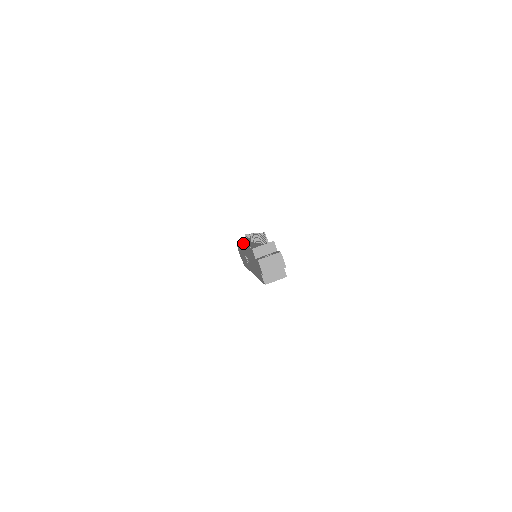
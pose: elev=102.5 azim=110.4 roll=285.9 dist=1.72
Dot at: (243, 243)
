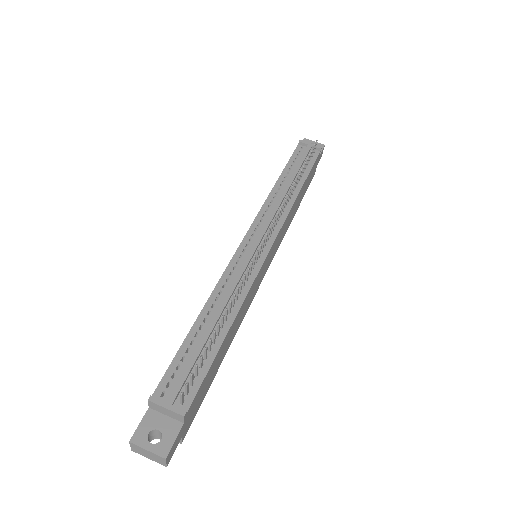
Dot at: (299, 159)
